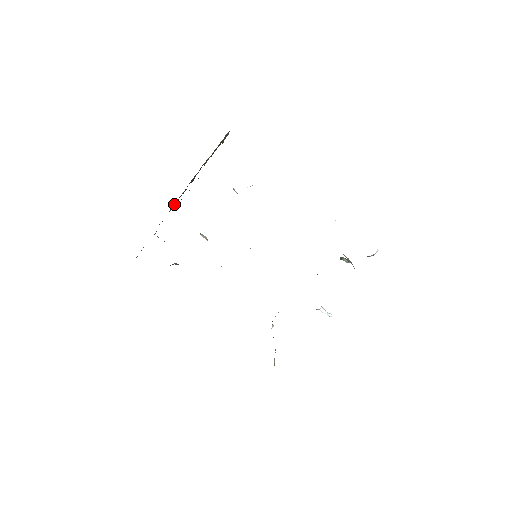
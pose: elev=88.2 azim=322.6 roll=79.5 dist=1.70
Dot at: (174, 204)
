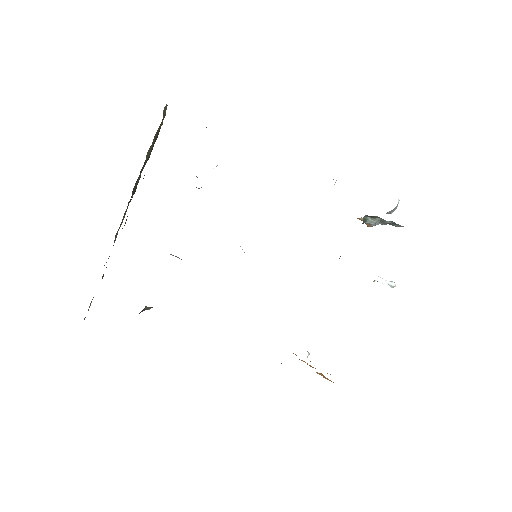
Dot at: occluded
